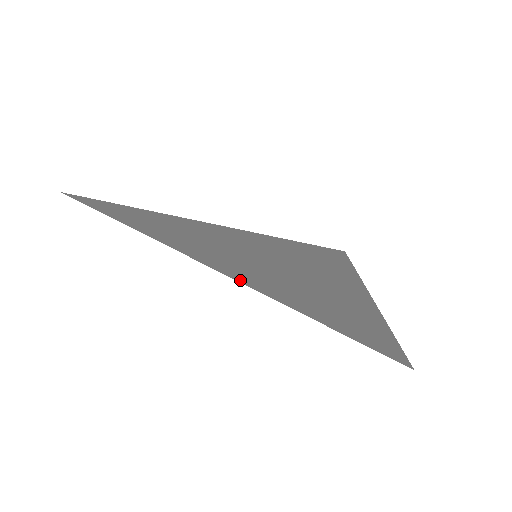
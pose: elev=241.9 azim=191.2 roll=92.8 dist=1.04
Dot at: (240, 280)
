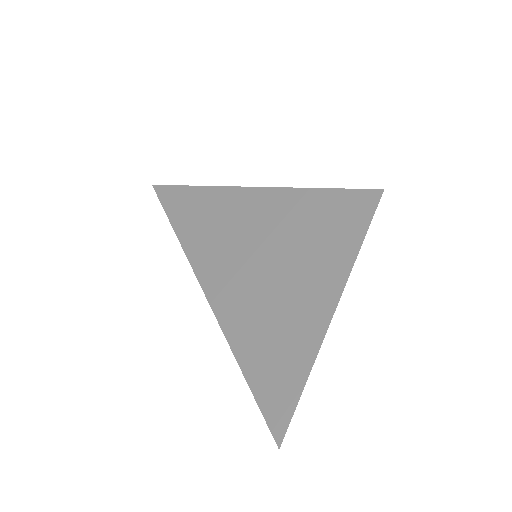
Dot at: (218, 316)
